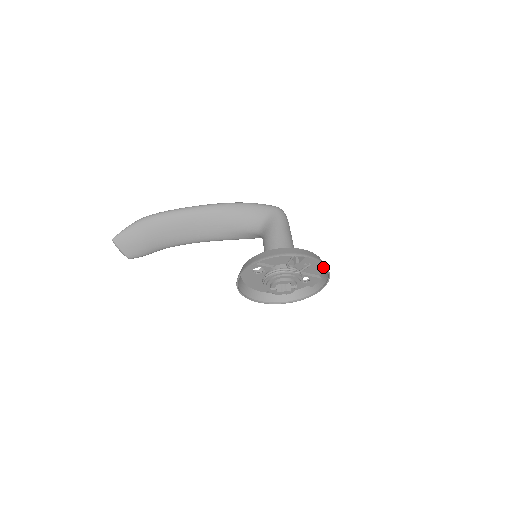
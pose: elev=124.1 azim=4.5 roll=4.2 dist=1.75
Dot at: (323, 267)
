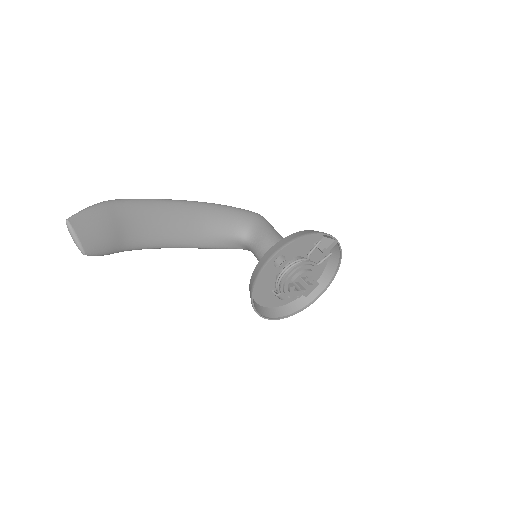
Dot at: (327, 266)
